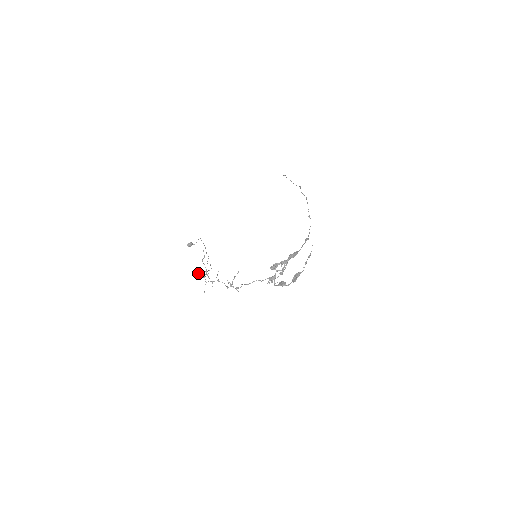
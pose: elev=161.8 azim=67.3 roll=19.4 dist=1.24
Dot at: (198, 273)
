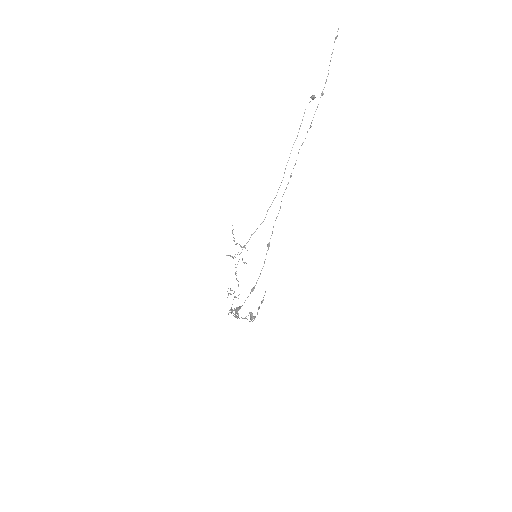
Dot at: (230, 256)
